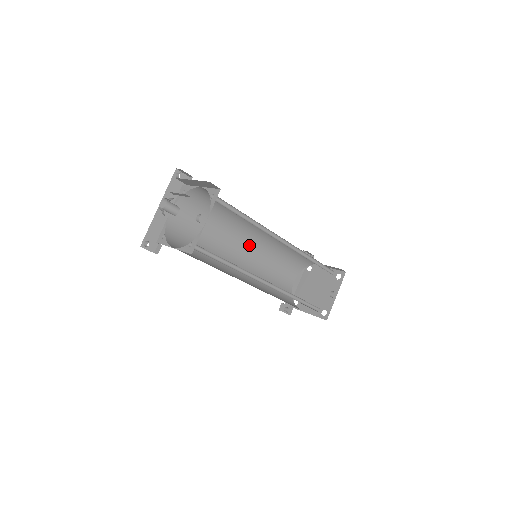
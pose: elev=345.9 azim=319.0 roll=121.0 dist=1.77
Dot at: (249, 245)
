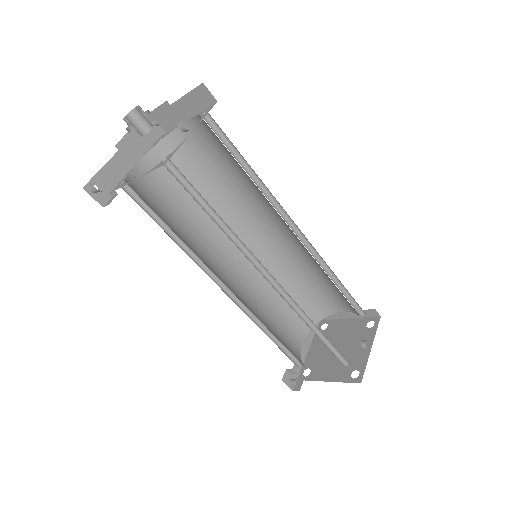
Dot at: (244, 259)
